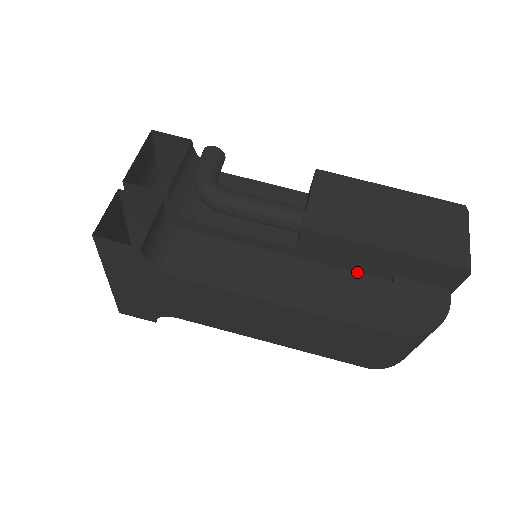
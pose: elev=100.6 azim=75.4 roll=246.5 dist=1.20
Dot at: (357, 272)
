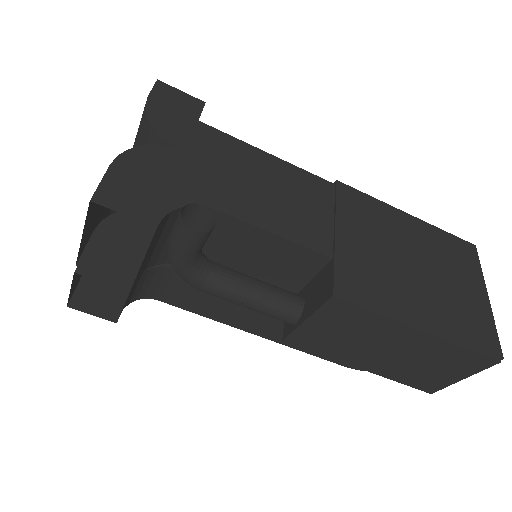
Dot at: occluded
